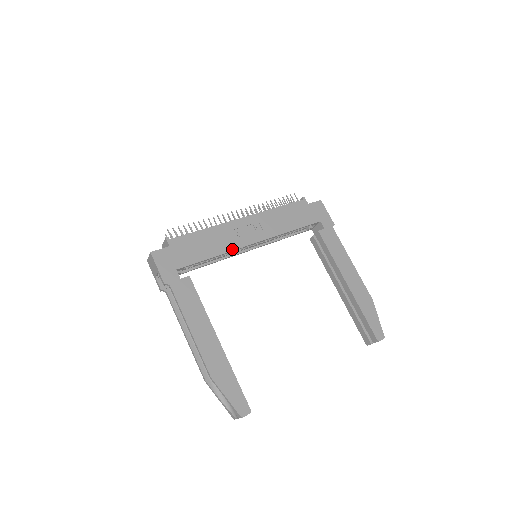
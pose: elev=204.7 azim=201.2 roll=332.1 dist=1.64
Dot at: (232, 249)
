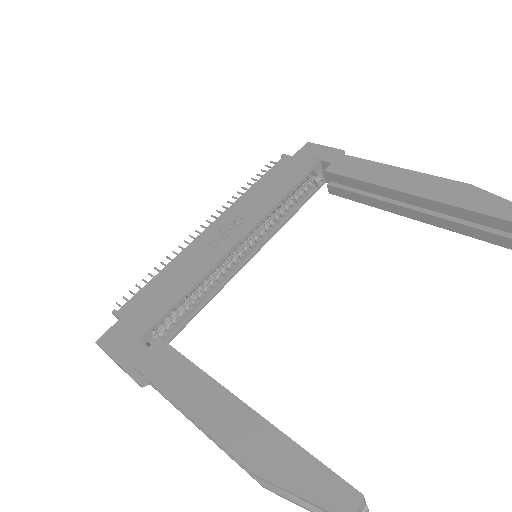
Dot at: (209, 267)
